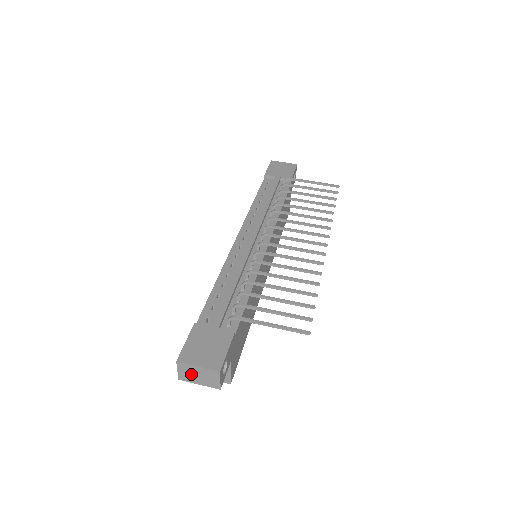
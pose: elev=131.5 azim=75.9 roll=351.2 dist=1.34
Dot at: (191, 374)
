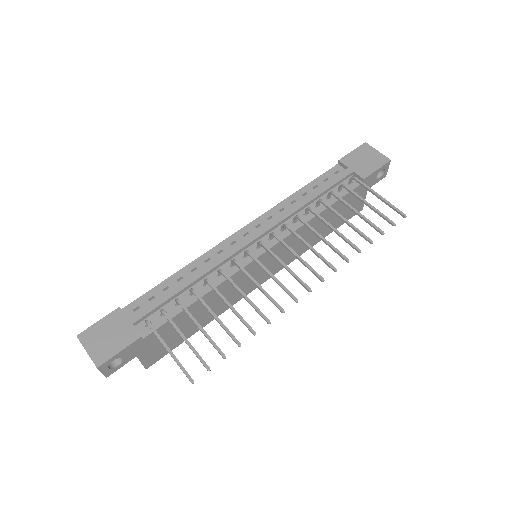
Dot at: occluded
